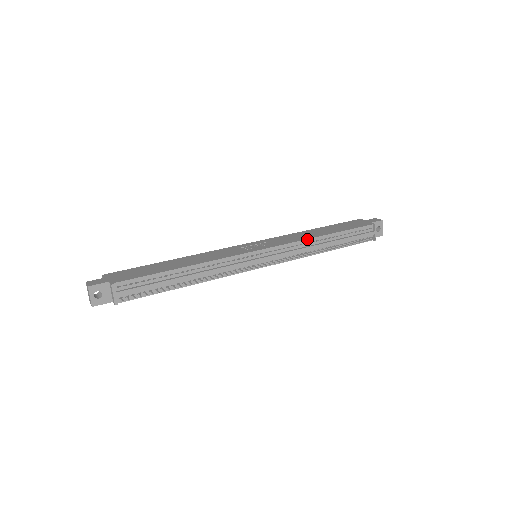
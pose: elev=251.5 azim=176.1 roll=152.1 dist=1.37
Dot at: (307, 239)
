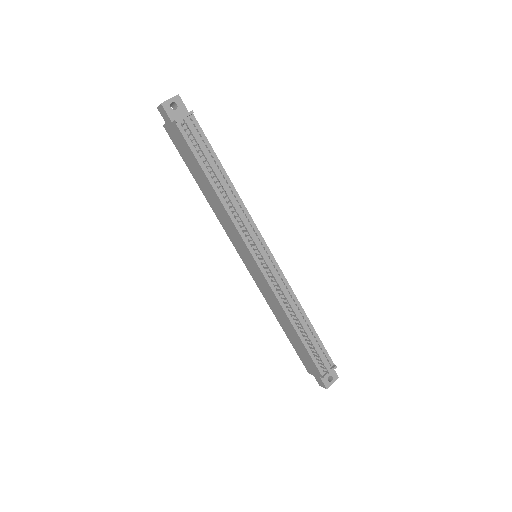
Dot at: occluded
